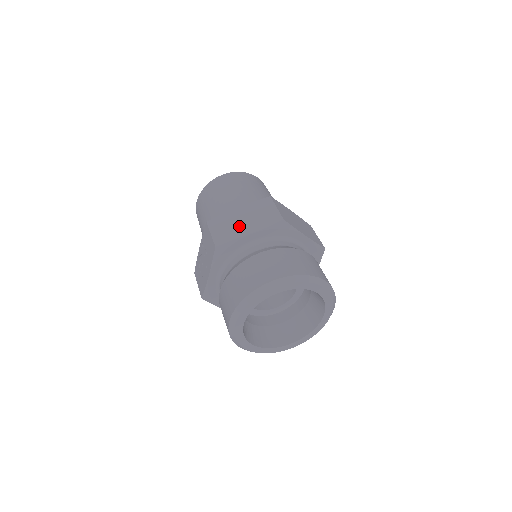
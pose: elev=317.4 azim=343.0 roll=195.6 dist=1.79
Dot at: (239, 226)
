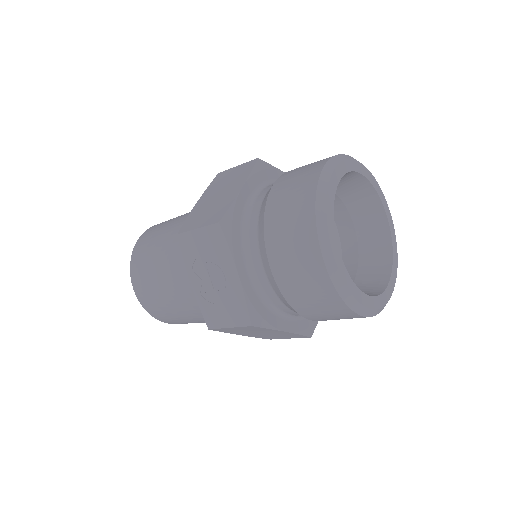
Dot at: (220, 199)
